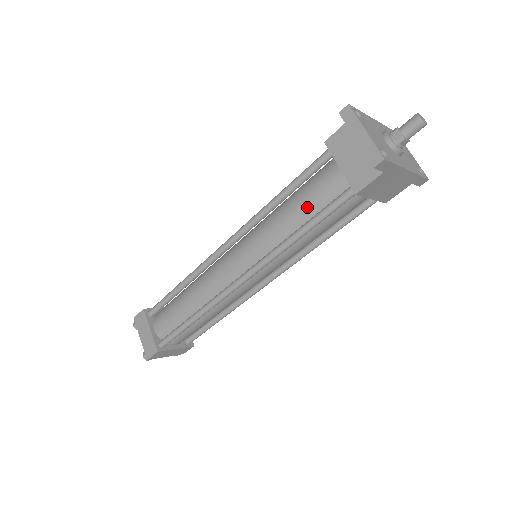
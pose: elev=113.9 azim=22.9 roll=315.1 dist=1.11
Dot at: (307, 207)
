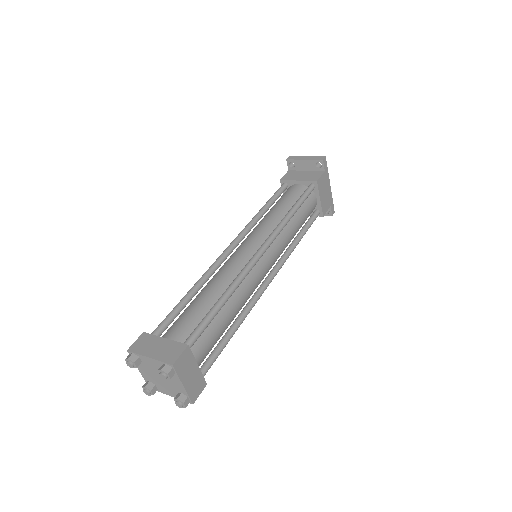
Dot at: (288, 202)
